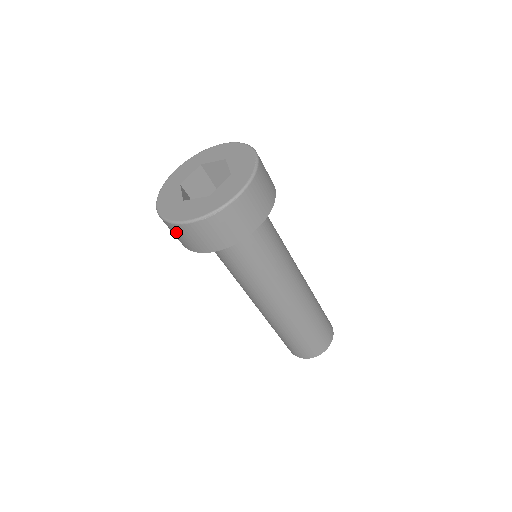
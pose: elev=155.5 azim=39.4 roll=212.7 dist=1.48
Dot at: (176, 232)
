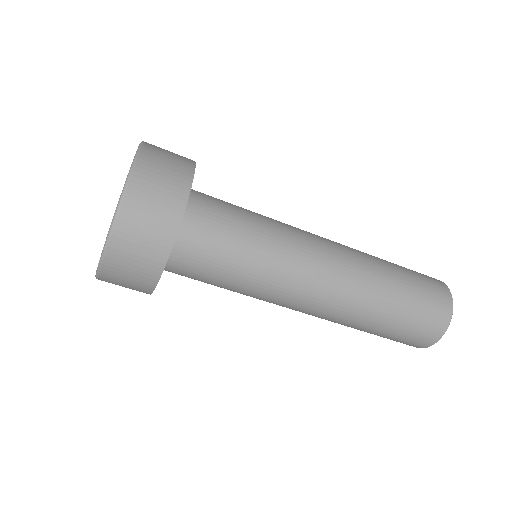
Dot at: occluded
